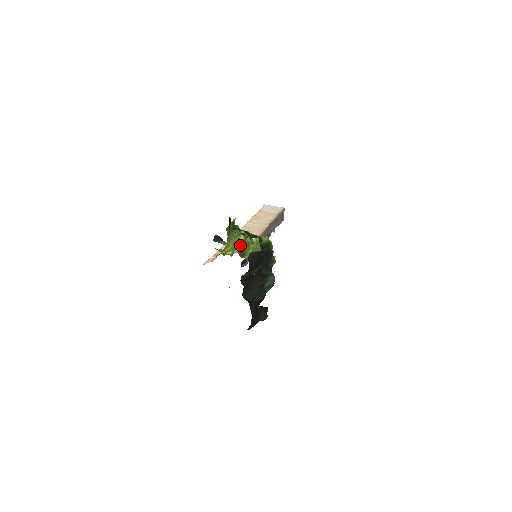
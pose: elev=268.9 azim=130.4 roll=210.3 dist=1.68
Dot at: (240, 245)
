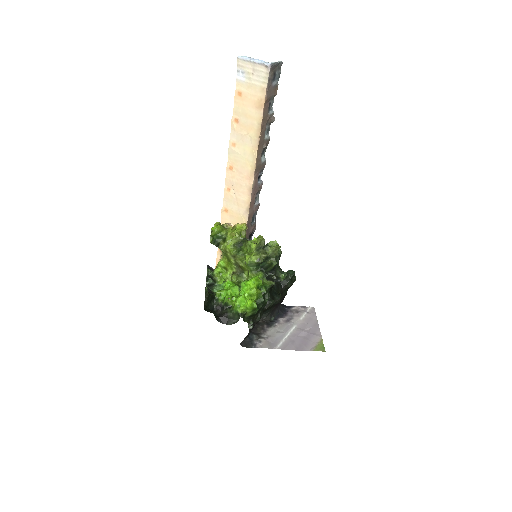
Dot at: (233, 264)
